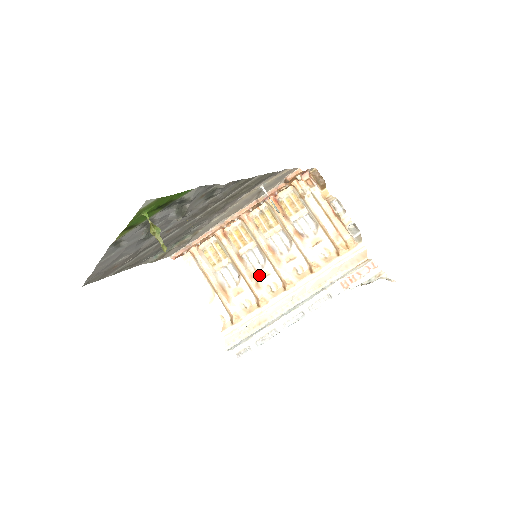
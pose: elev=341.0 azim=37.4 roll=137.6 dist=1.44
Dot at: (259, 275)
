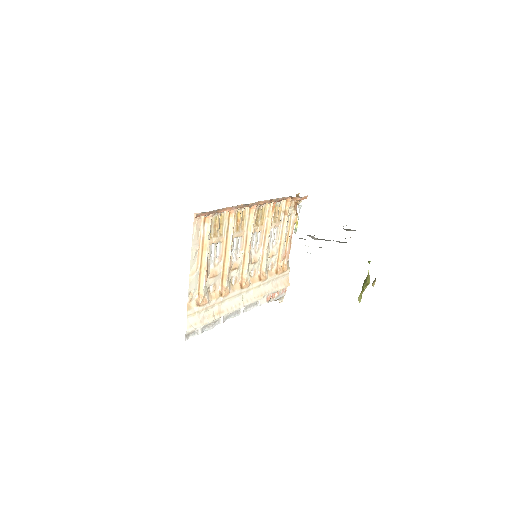
Dot at: (233, 265)
